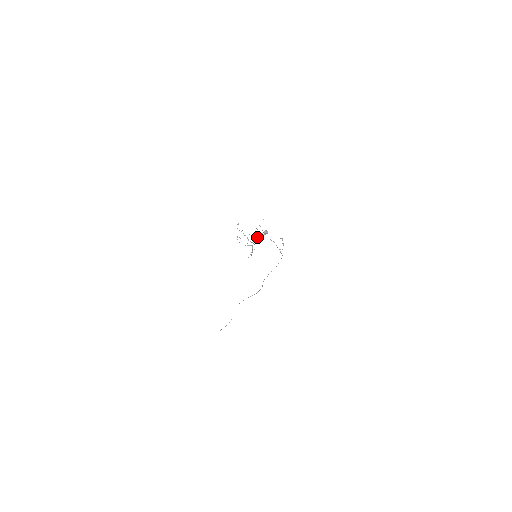
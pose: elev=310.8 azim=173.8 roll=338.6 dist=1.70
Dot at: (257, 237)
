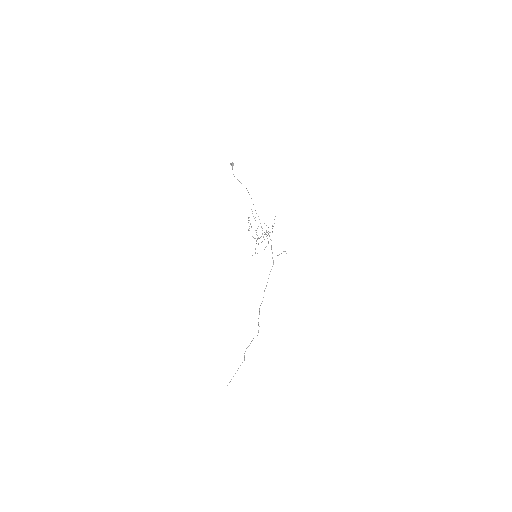
Dot at: occluded
